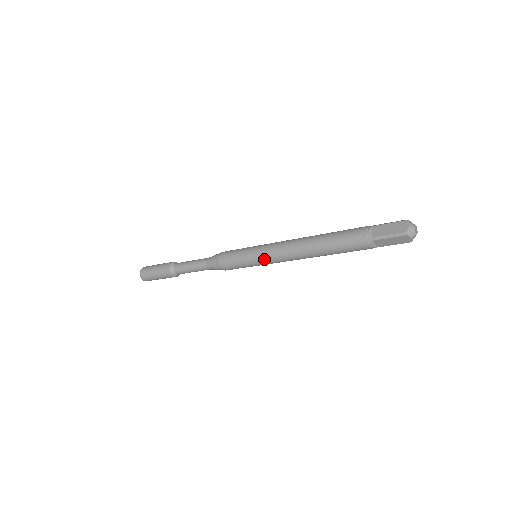
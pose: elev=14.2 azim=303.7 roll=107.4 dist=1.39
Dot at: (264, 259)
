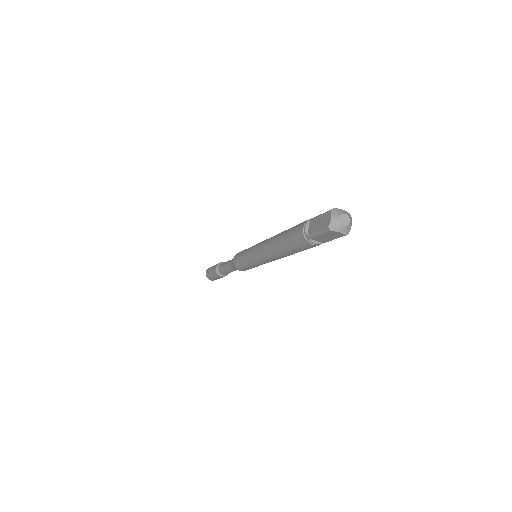
Dot at: (255, 261)
